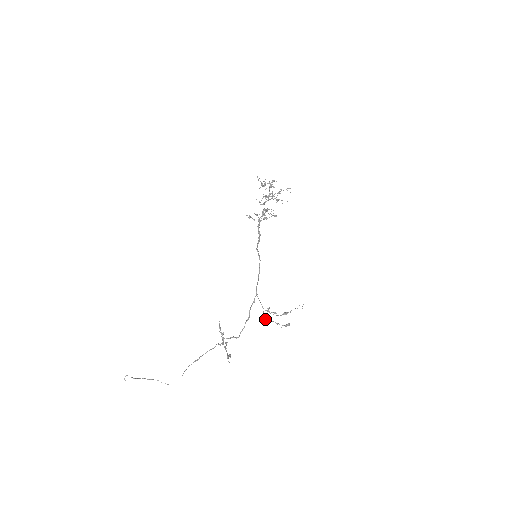
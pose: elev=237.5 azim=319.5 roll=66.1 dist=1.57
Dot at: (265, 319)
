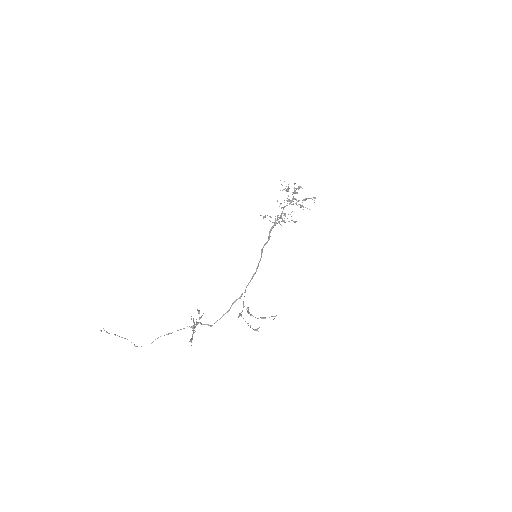
Dot at: occluded
